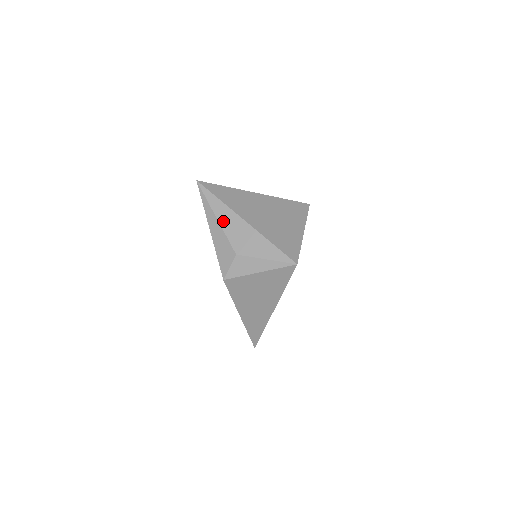
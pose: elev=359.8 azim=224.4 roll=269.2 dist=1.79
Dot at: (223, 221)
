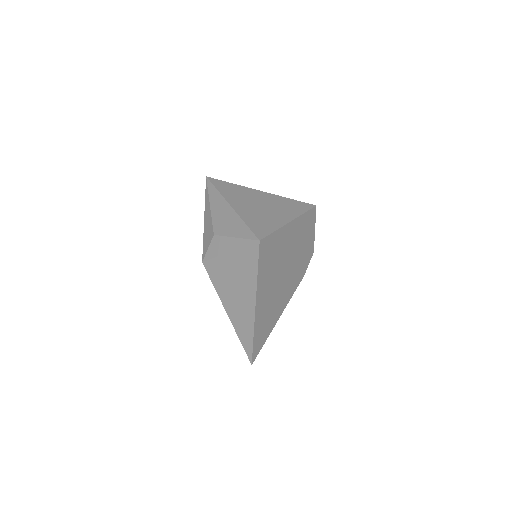
Dot at: (214, 207)
